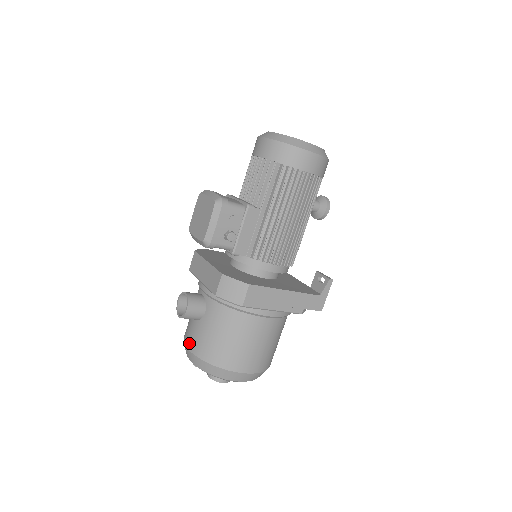
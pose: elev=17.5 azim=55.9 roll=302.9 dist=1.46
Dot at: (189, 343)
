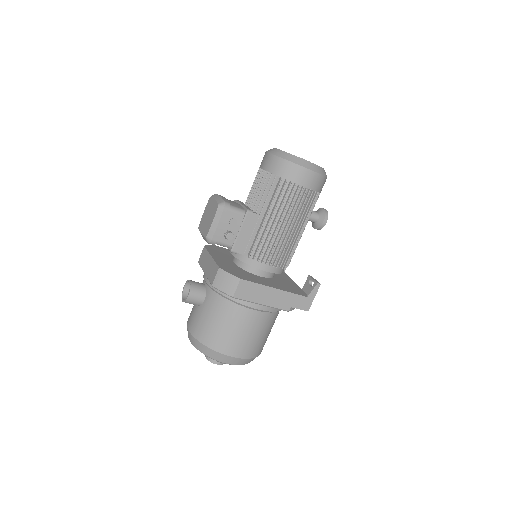
Dot at: (190, 325)
